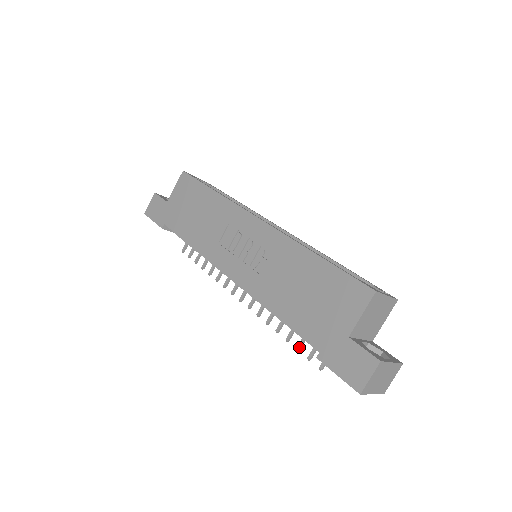
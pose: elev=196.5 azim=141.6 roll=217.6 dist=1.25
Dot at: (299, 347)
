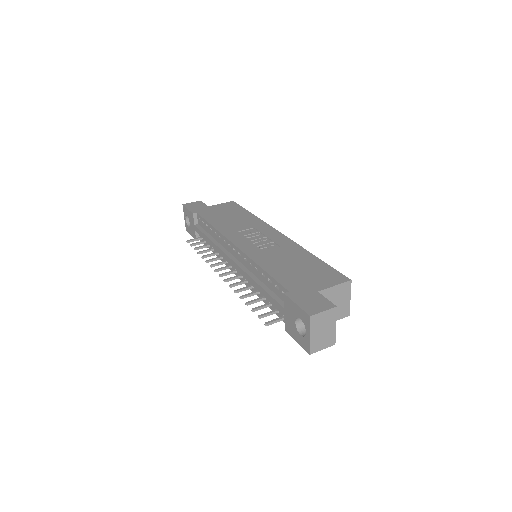
Dot at: (255, 308)
